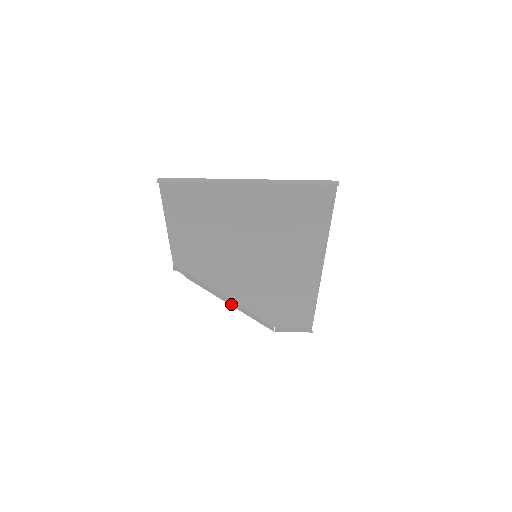
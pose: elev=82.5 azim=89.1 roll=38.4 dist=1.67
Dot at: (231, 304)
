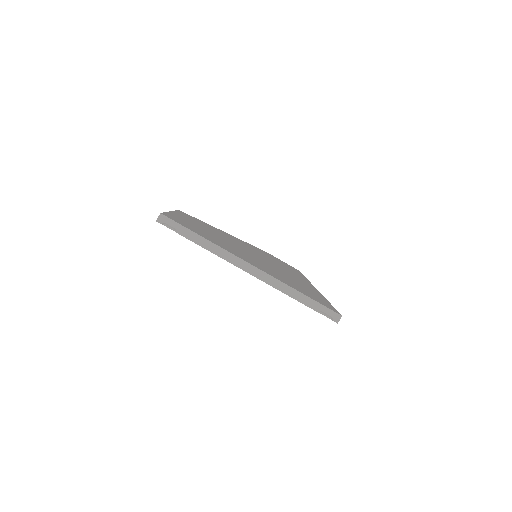
Dot at: occluded
